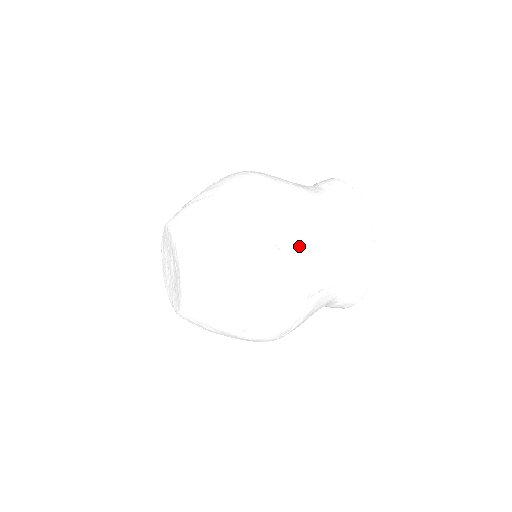
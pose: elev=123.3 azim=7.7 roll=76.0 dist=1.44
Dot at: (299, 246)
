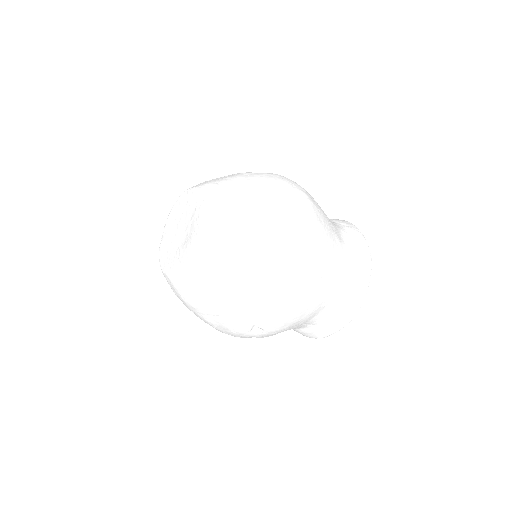
Dot at: (268, 333)
